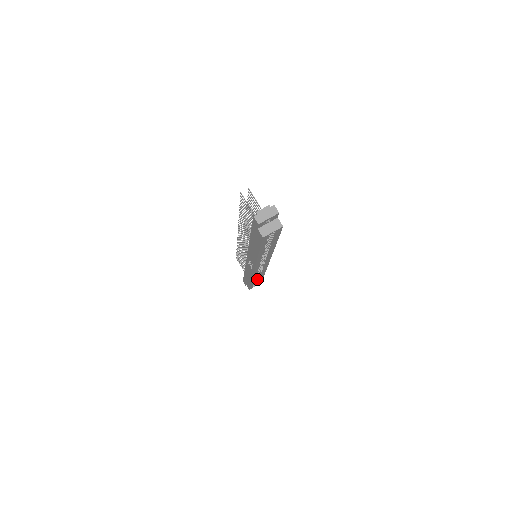
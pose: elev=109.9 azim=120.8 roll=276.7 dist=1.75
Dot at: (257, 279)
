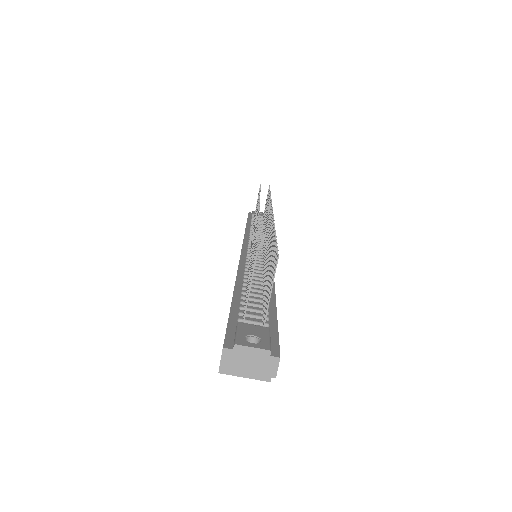
Dot at: occluded
